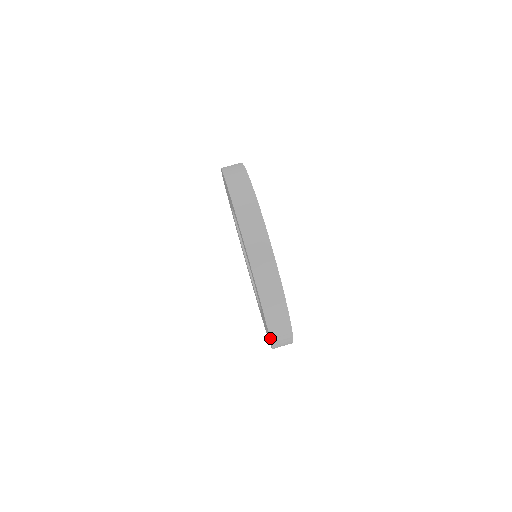
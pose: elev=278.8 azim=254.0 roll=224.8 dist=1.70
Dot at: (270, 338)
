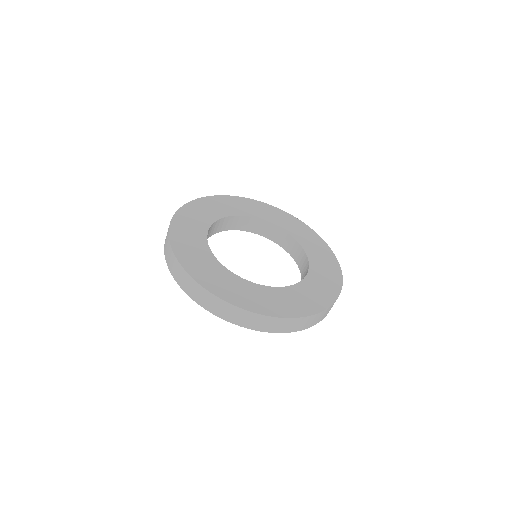
Dot at: occluded
